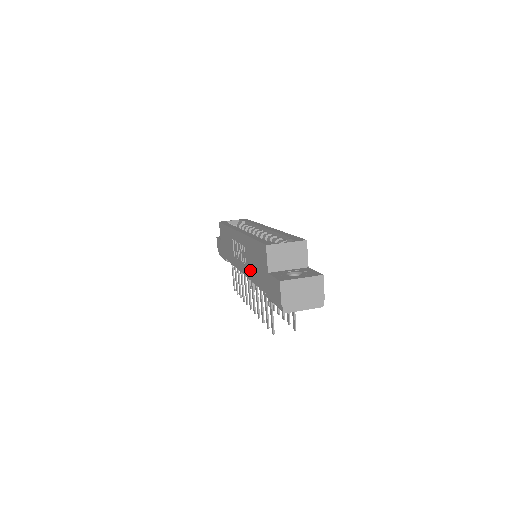
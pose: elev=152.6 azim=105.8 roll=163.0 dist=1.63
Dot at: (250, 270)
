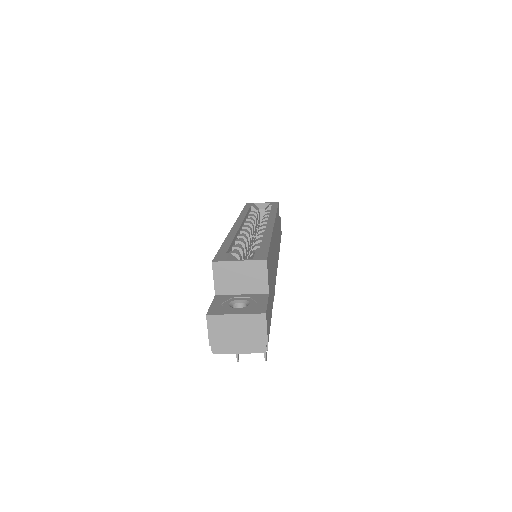
Dot at: occluded
